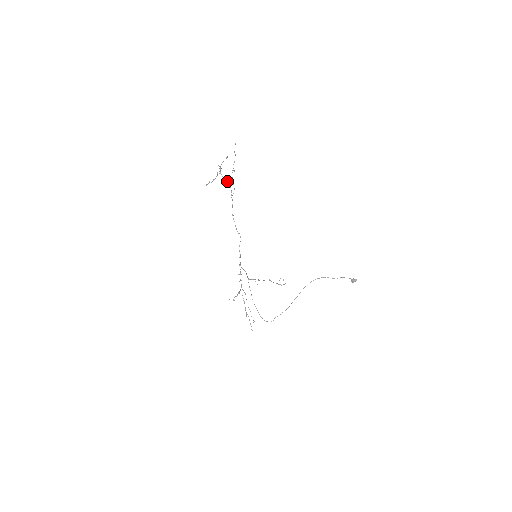
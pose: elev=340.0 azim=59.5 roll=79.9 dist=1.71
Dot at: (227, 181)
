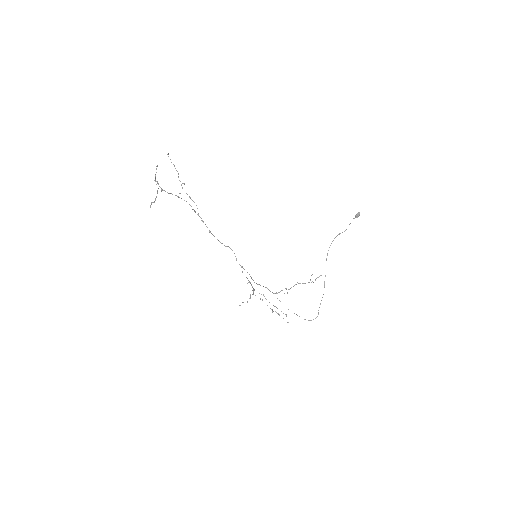
Dot at: (177, 196)
